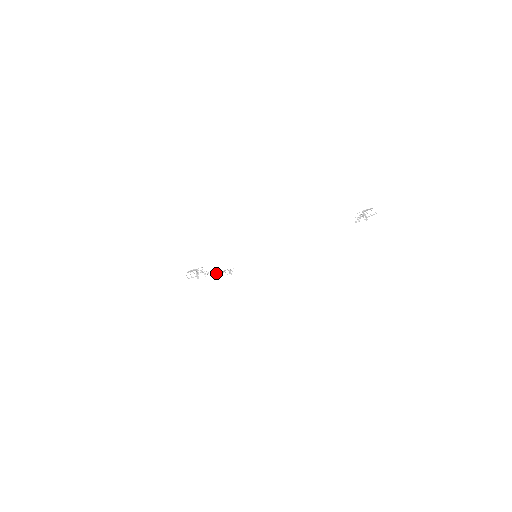
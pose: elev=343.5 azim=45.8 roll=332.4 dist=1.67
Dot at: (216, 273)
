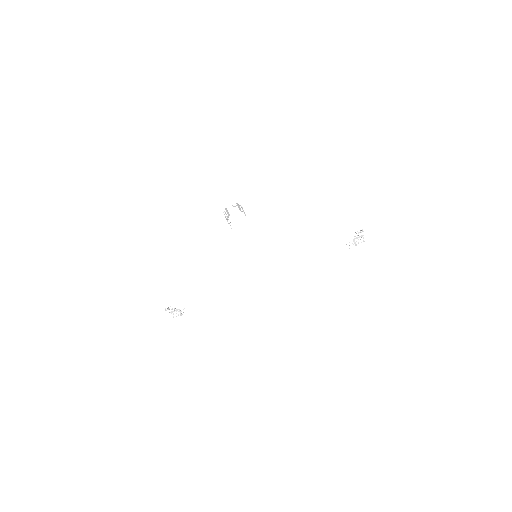
Dot at: (168, 307)
